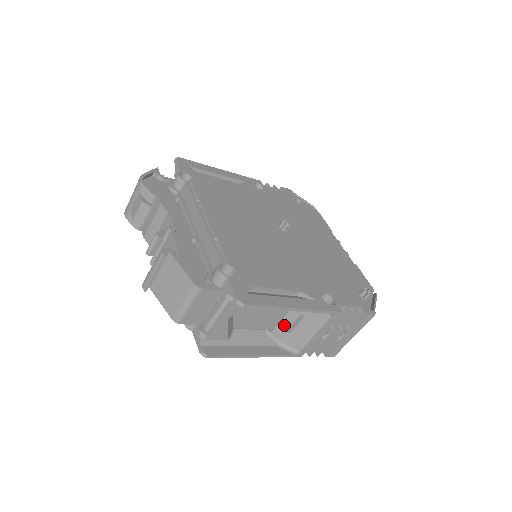
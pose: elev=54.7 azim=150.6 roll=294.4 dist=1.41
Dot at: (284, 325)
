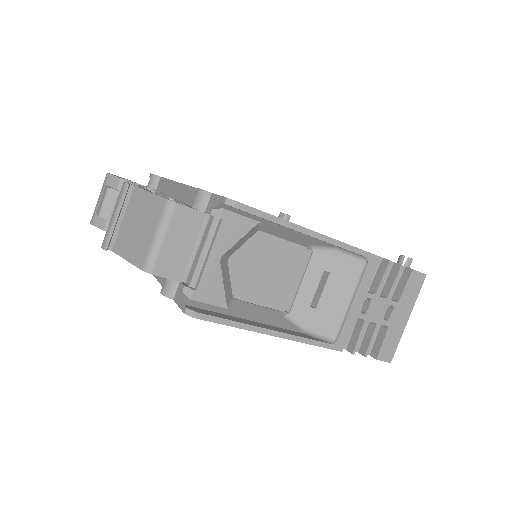
Dot at: (305, 295)
